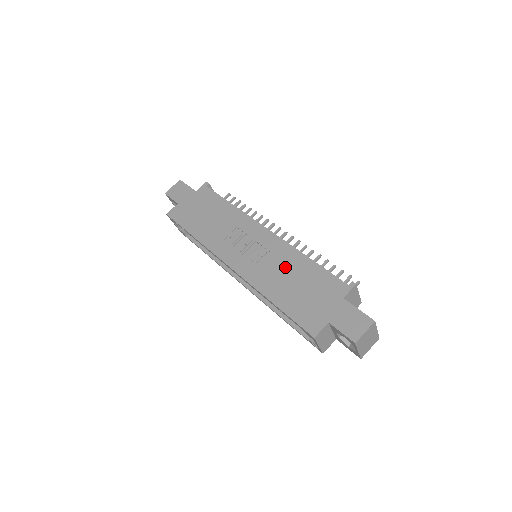
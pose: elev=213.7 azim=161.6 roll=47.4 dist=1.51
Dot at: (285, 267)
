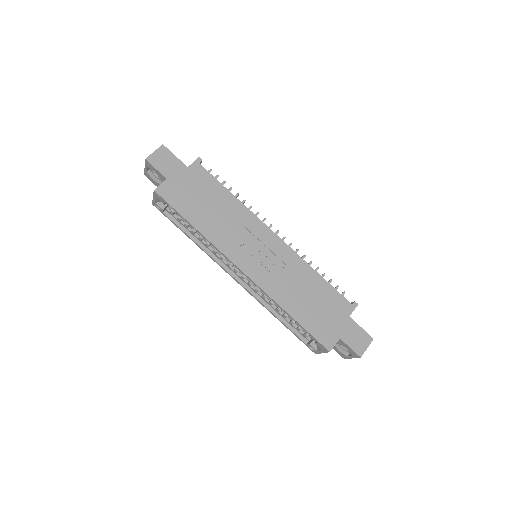
Dot at: (298, 280)
